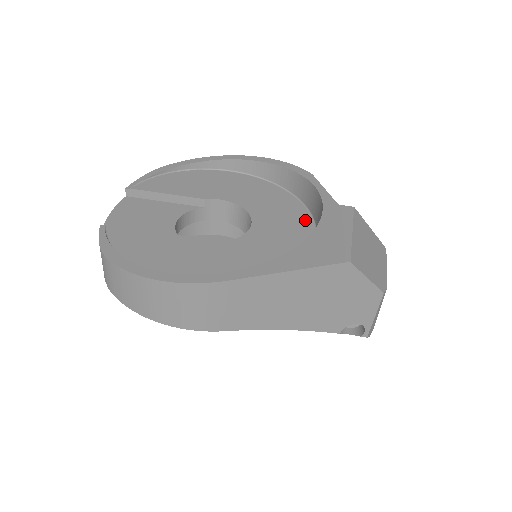
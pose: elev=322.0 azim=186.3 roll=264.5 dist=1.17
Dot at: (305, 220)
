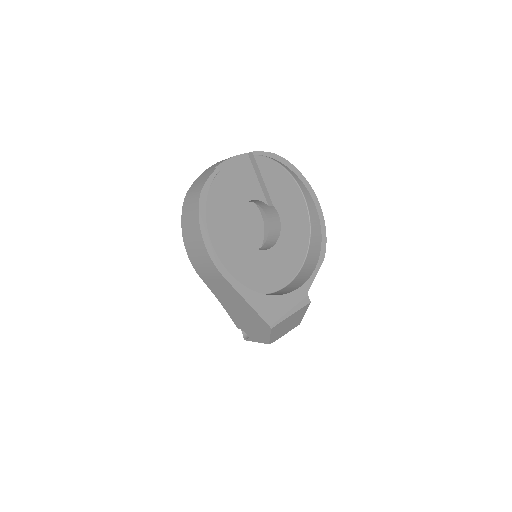
Dot at: (293, 272)
